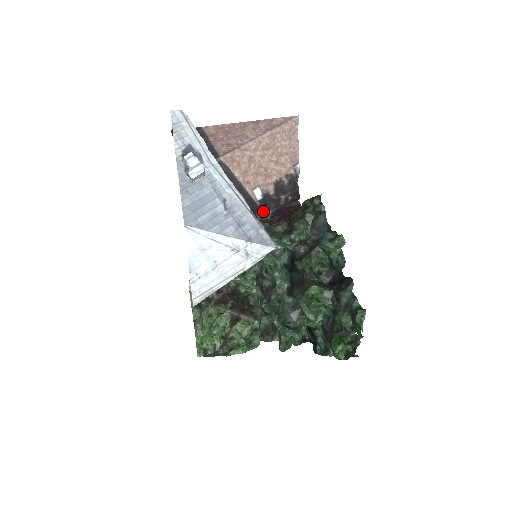
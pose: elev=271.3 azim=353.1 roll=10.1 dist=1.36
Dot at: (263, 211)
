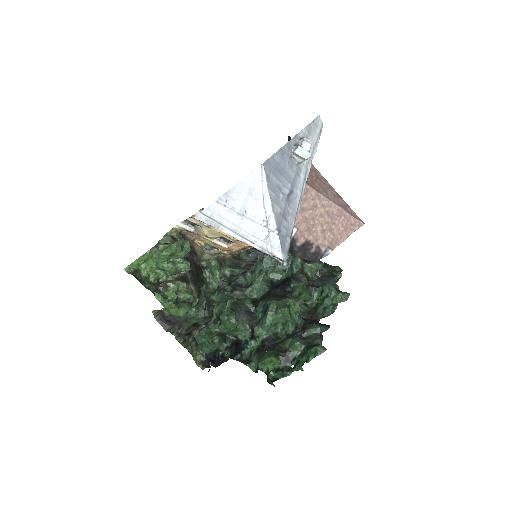
Dot at: occluded
